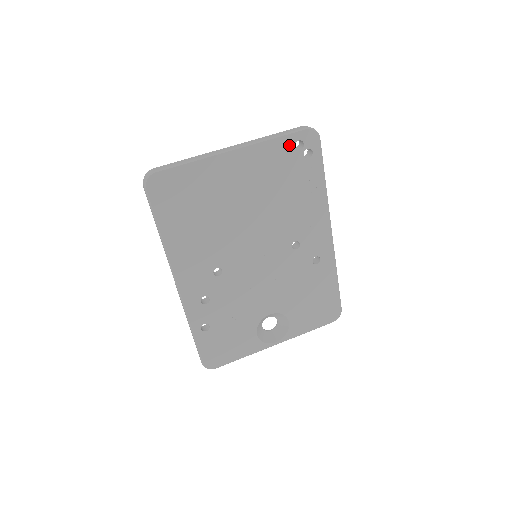
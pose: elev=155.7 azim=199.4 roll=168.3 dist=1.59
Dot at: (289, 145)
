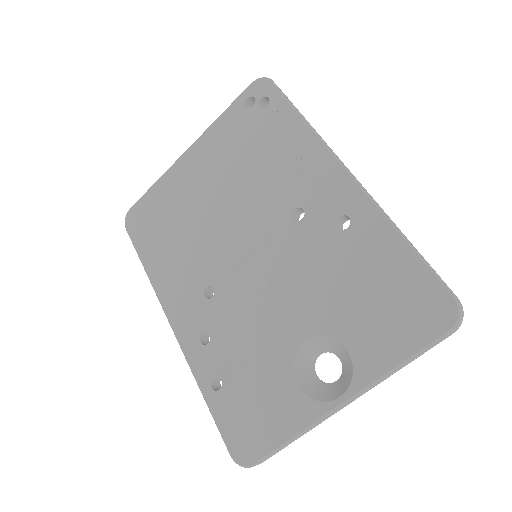
Dot at: (239, 110)
